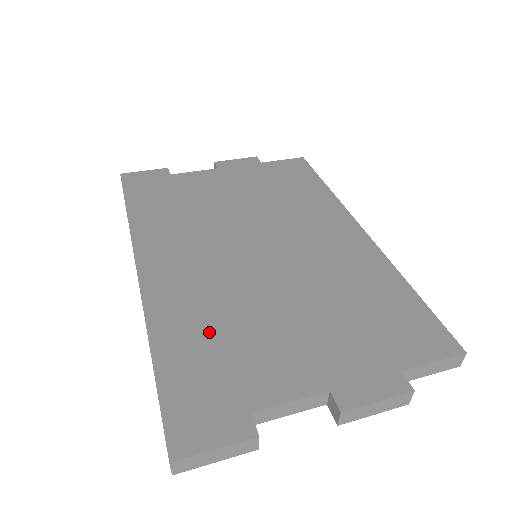
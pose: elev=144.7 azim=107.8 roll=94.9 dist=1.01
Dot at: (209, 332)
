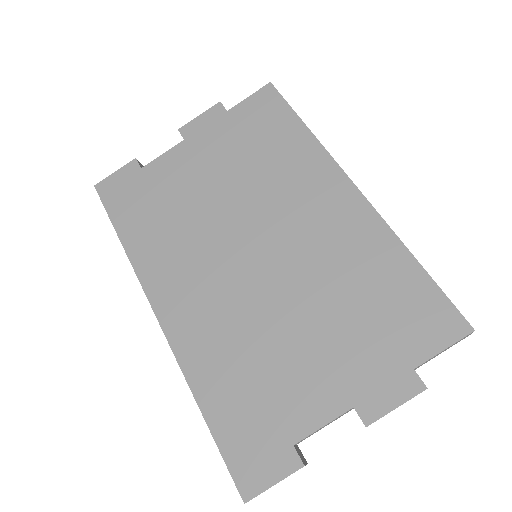
Dot at: (238, 371)
